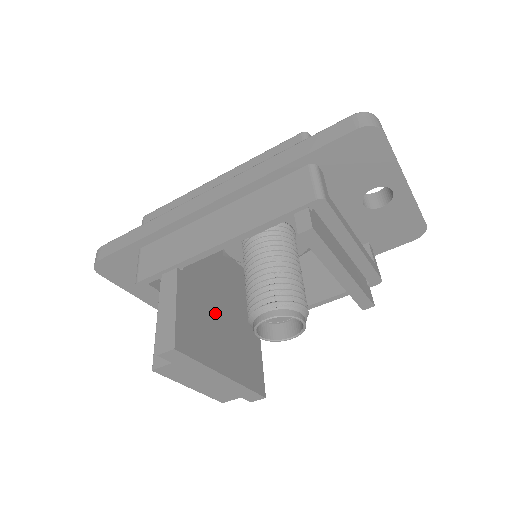
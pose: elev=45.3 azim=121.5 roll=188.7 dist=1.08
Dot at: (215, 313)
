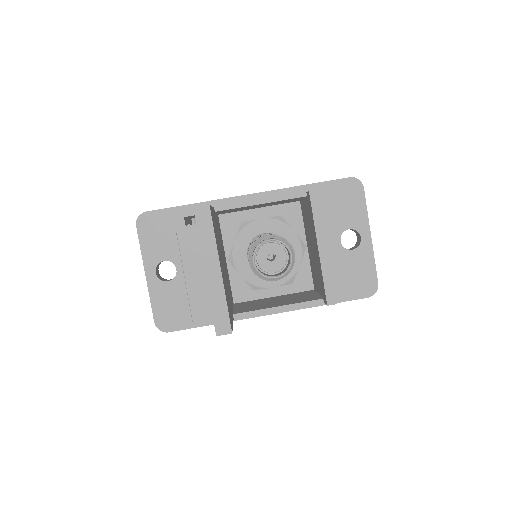
Dot at: (221, 254)
